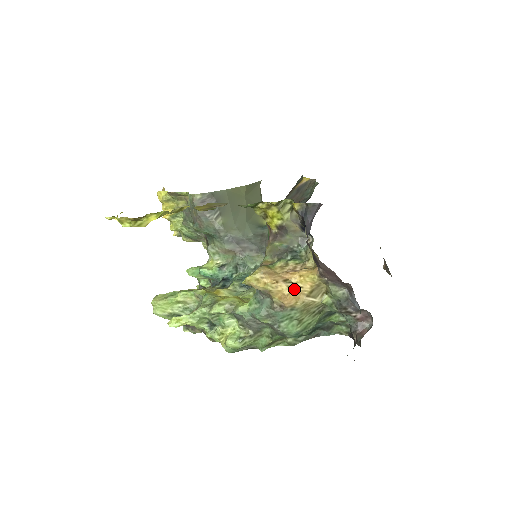
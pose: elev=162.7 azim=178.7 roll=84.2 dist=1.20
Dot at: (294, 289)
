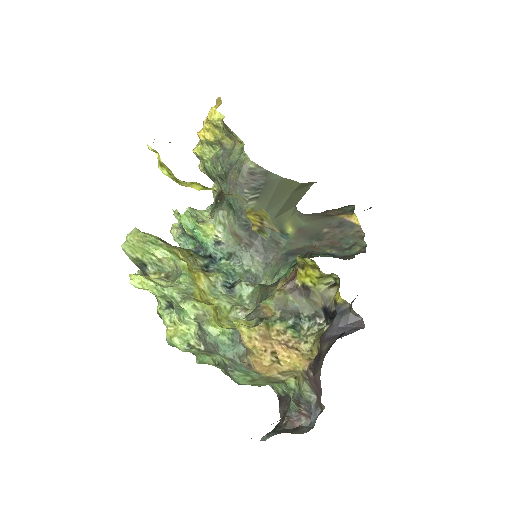
Dot at: (274, 363)
